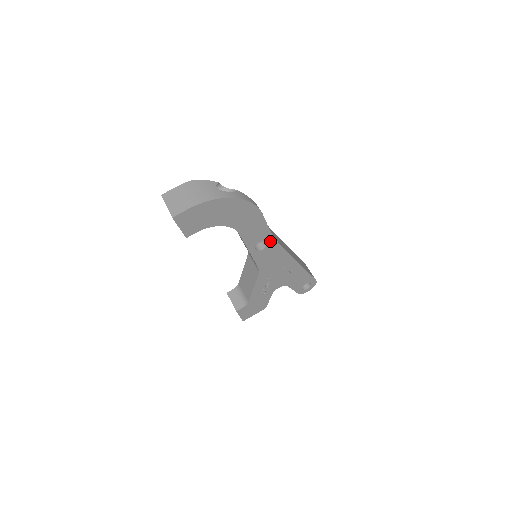
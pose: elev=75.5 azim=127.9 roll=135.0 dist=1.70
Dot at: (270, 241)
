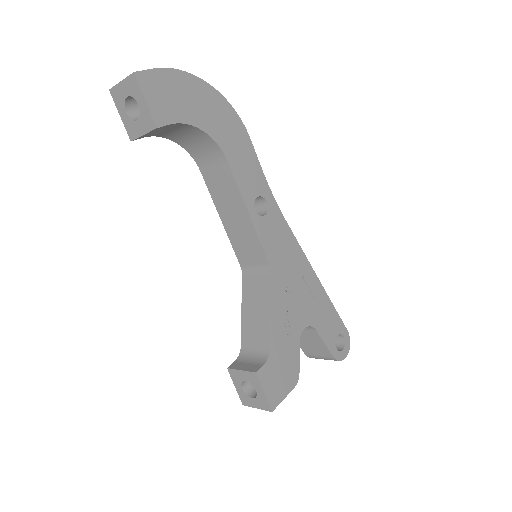
Dot at: (270, 202)
